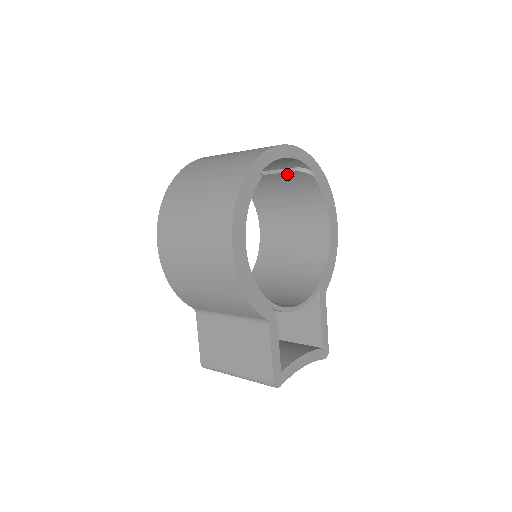
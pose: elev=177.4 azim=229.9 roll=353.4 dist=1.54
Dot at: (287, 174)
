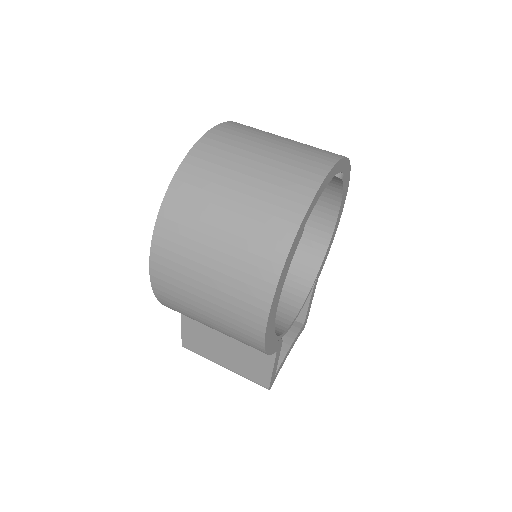
Dot at: occluded
